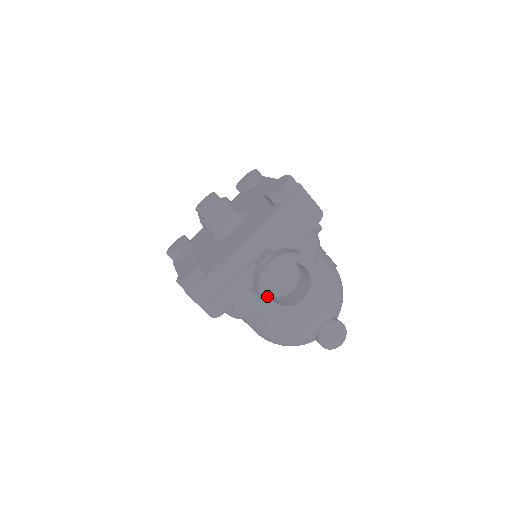
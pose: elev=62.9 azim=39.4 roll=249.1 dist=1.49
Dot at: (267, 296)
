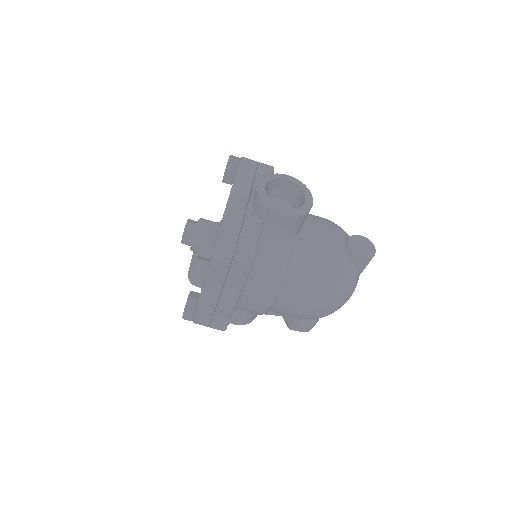
Dot at: (276, 206)
